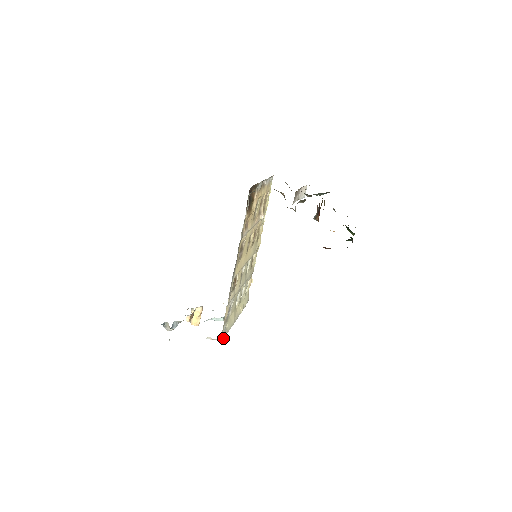
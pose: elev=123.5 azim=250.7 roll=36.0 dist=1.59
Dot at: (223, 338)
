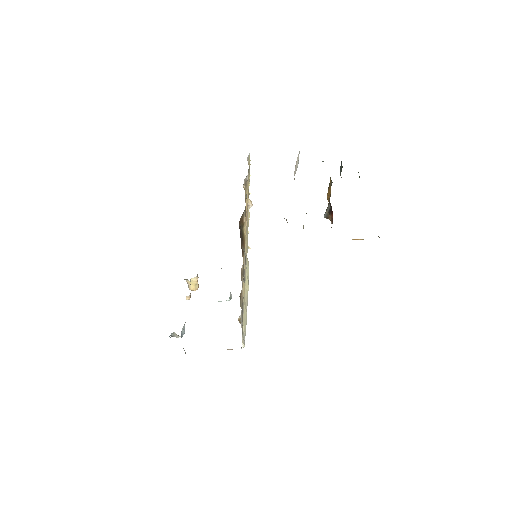
Dot at: (244, 346)
